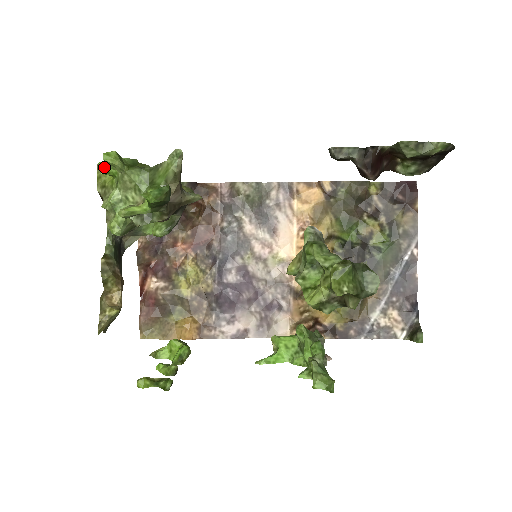
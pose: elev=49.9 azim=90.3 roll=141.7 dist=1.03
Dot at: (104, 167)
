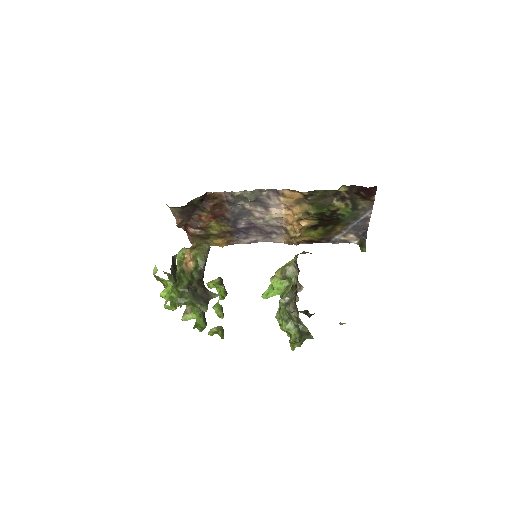
Dot at: (164, 298)
